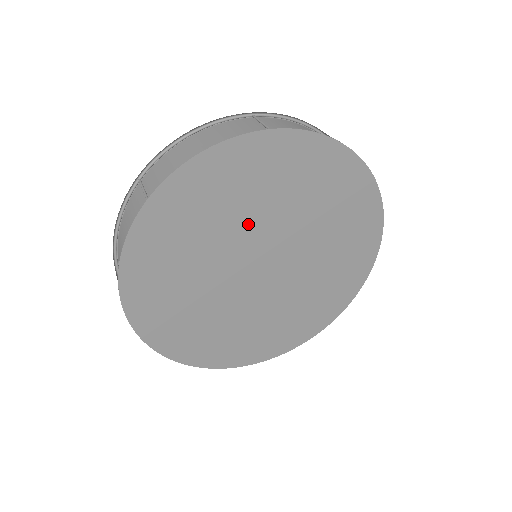
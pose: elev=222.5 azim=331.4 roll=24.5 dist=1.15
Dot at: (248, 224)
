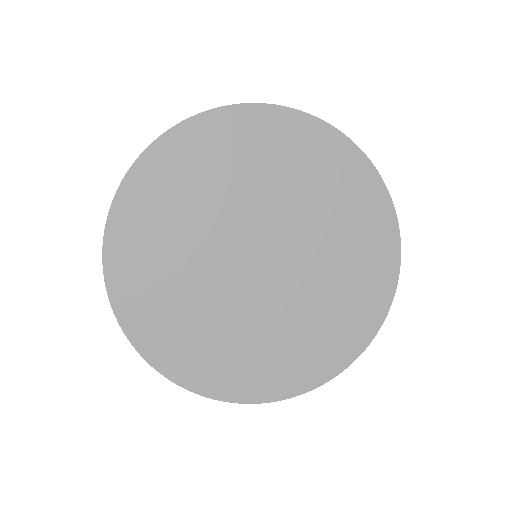
Dot at: (282, 203)
